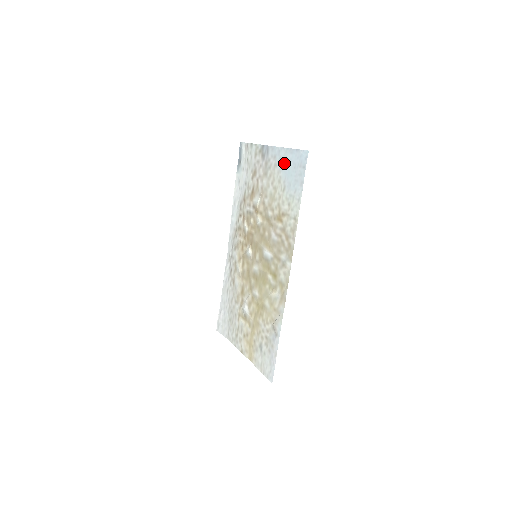
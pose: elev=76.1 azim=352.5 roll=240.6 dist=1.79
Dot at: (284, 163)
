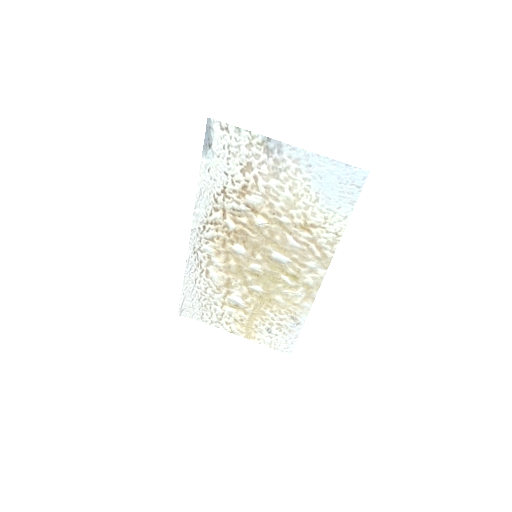
Dot at: (318, 173)
